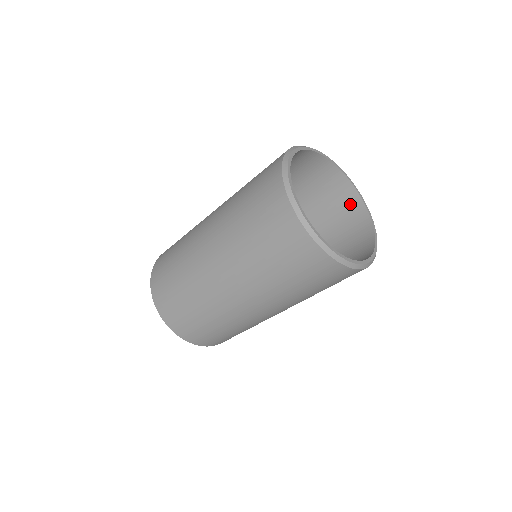
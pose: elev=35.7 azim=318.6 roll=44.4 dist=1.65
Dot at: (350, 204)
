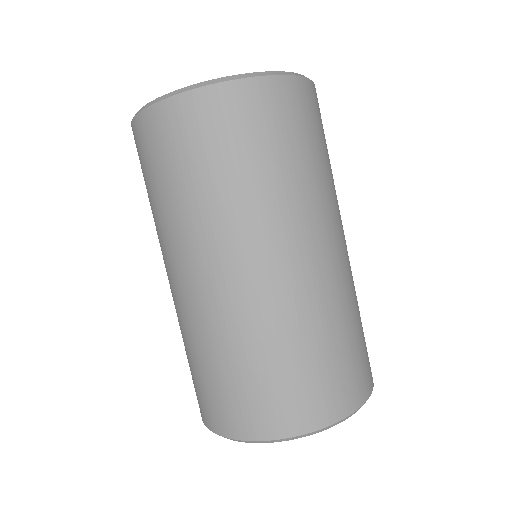
Dot at: occluded
